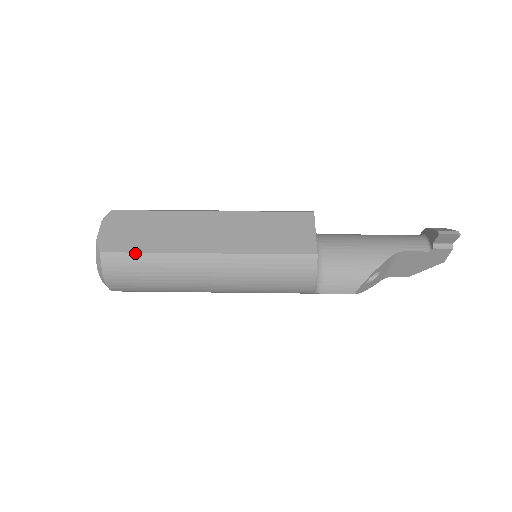
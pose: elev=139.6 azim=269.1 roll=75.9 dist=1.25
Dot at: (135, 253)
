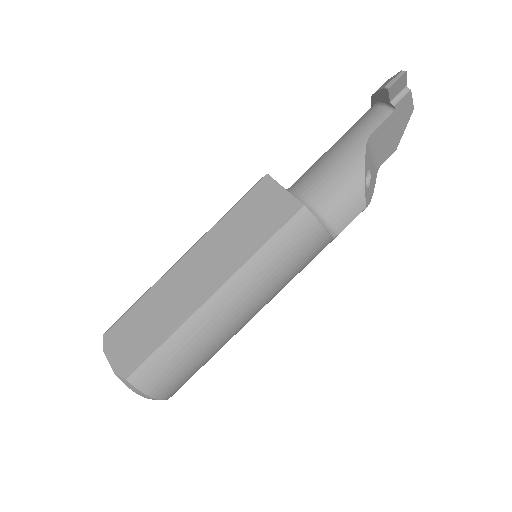
Dot at: (154, 352)
